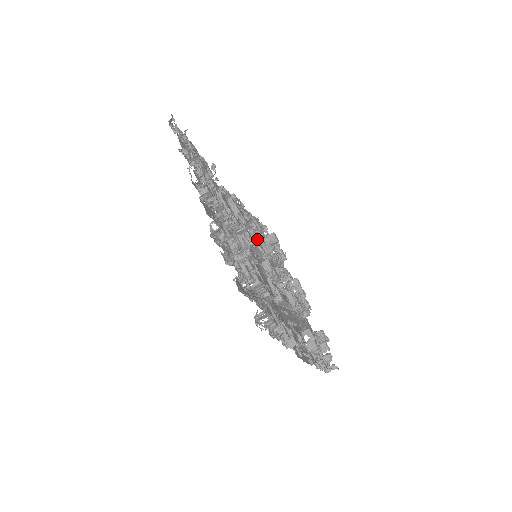
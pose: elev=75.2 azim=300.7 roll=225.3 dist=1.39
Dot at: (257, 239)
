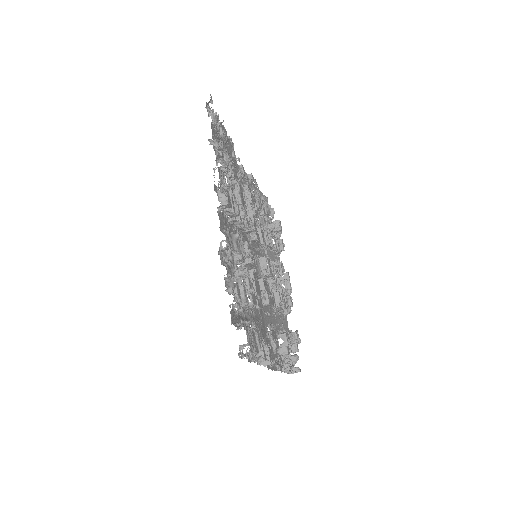
Dot at: (261, 230)
